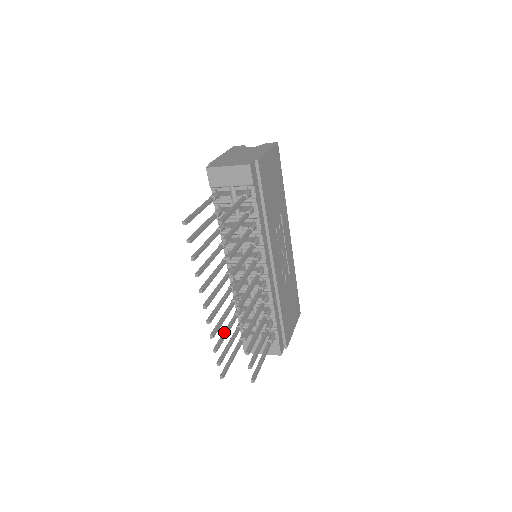
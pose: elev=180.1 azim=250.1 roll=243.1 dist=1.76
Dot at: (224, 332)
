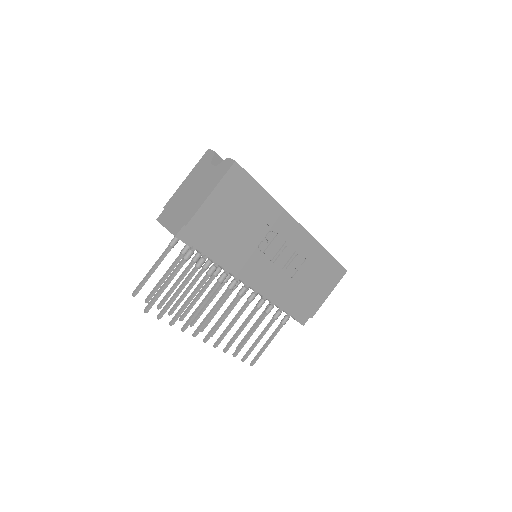
Dot at: occluded
